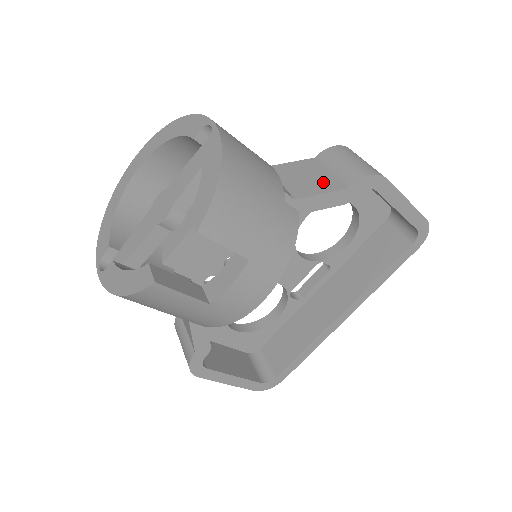
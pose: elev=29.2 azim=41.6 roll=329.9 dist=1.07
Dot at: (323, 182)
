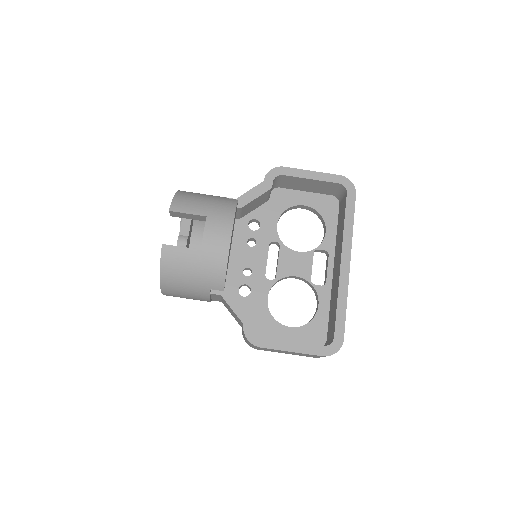
Dot at: occluded
